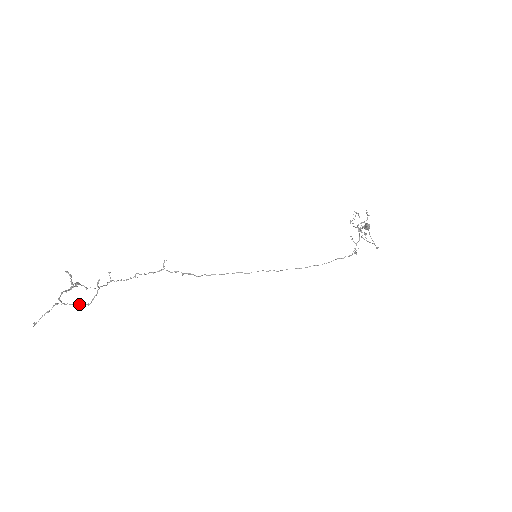
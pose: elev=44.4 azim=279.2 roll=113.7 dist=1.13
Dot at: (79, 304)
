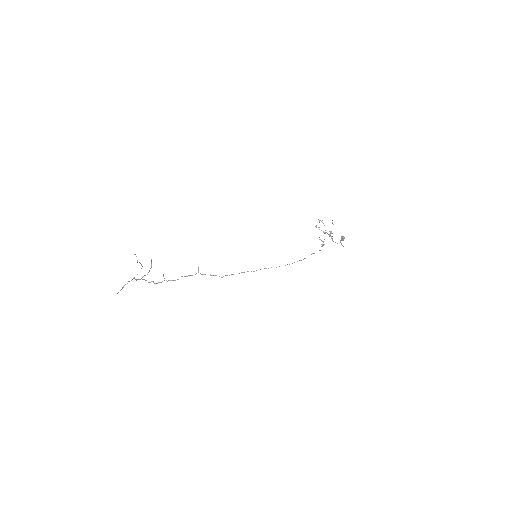
Dot at: (142, 277)
